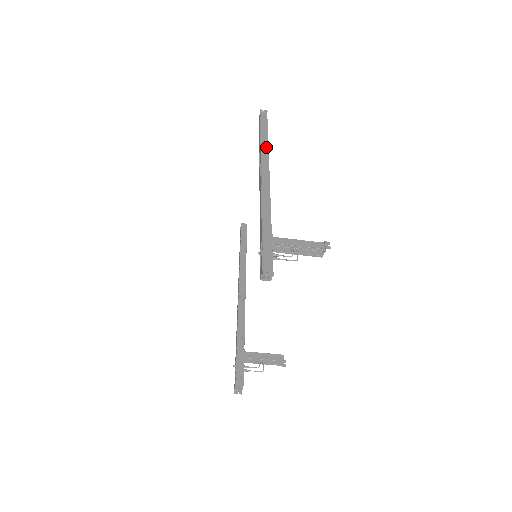
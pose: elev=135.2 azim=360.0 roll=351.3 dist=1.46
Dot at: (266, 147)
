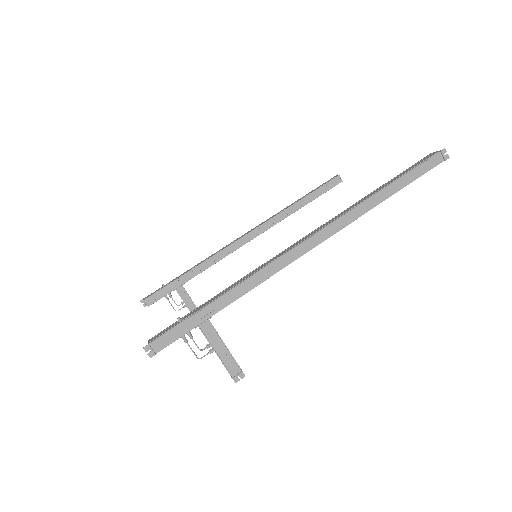
Dot at: (366, 209)
